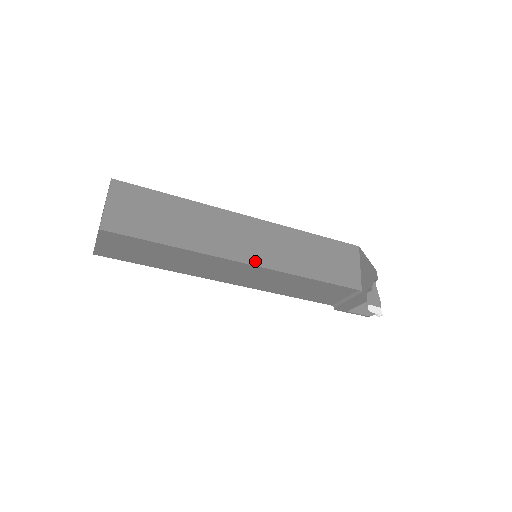
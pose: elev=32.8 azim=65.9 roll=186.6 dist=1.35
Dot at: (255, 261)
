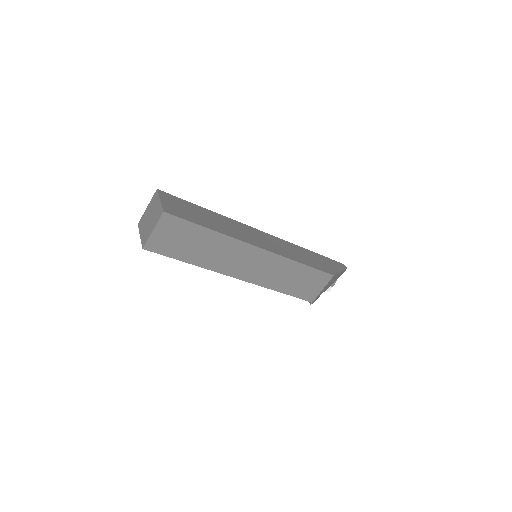
Dot at: (246, 278)
